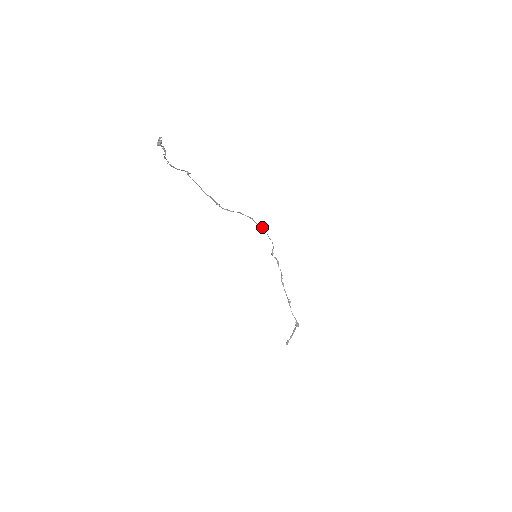
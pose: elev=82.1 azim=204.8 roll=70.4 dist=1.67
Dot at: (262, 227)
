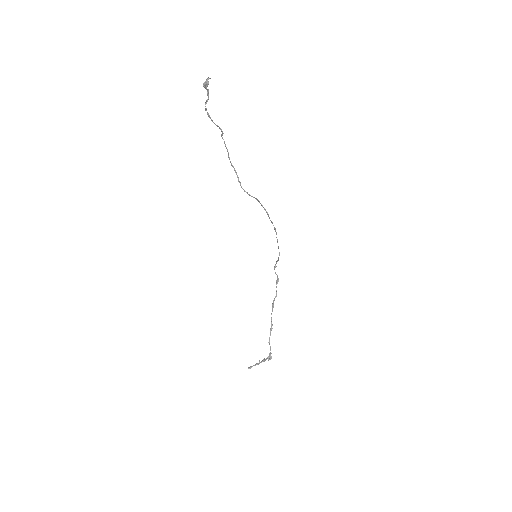
Dot at: (275, 228)
